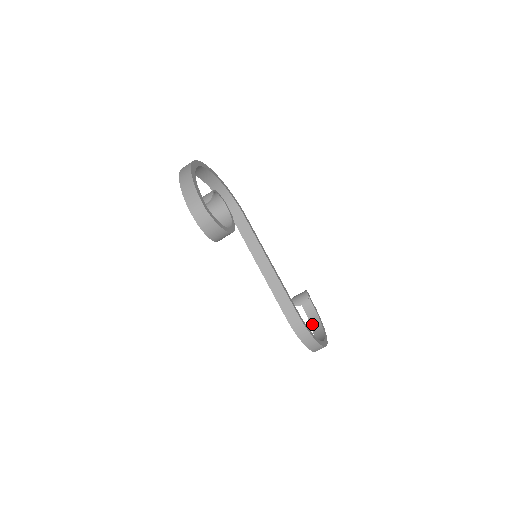
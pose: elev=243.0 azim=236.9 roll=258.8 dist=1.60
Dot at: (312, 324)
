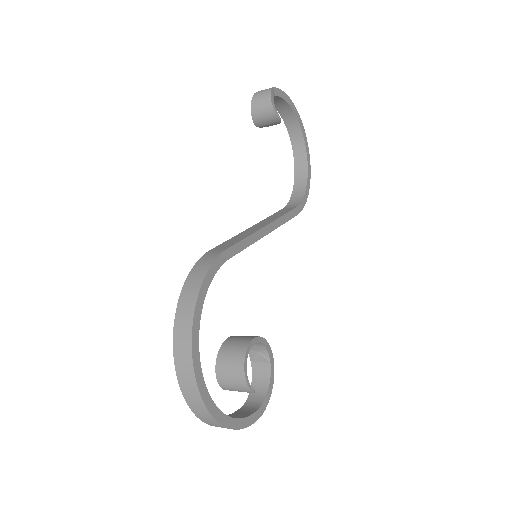
Dot at: (278, 109)
